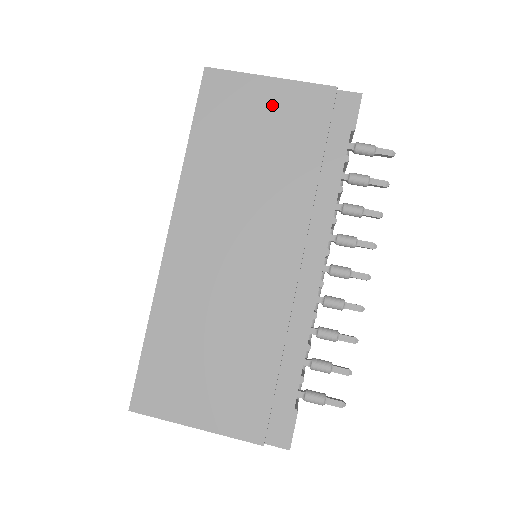
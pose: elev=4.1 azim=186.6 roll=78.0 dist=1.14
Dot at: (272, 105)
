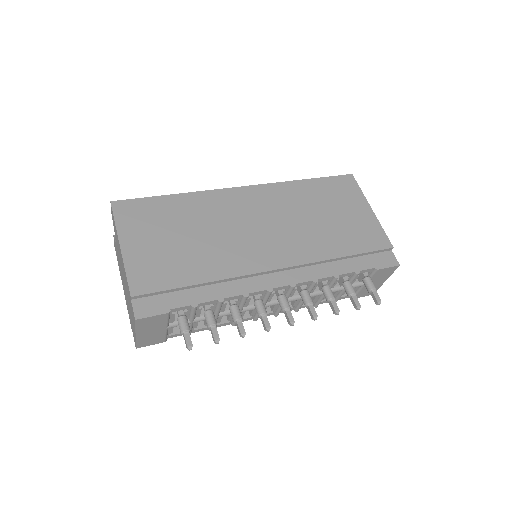
Dot at: (358, 216)
